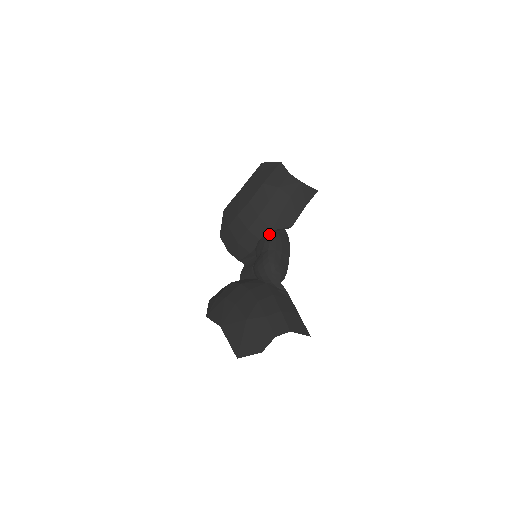
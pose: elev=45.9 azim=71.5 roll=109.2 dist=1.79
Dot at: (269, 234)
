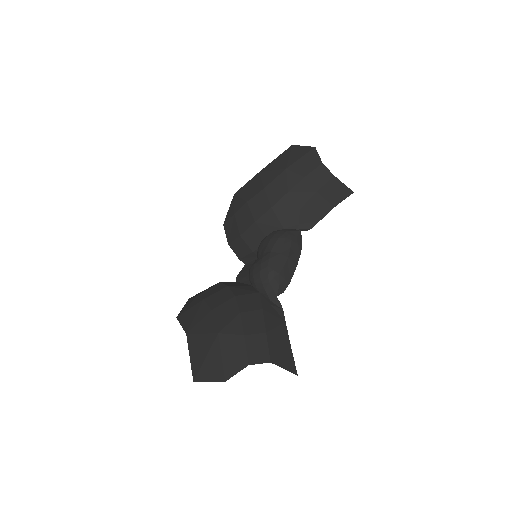
Dot at: (278, 232)
